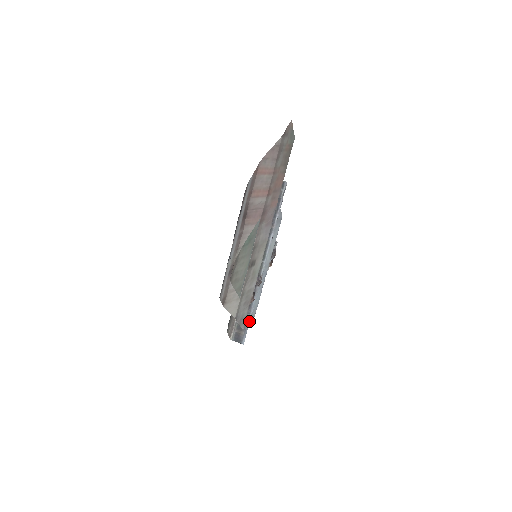
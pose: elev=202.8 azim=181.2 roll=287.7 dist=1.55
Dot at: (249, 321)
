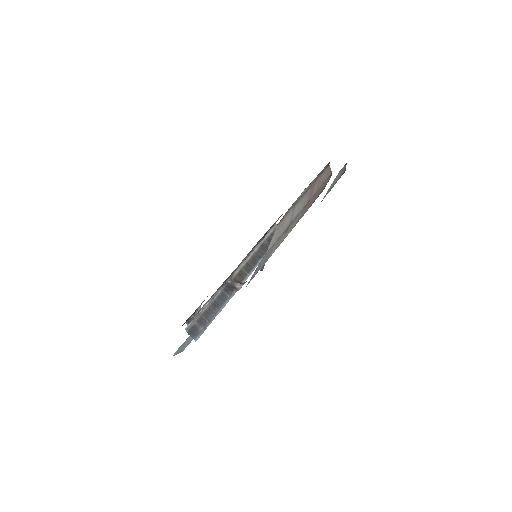
Dot at: occluded
